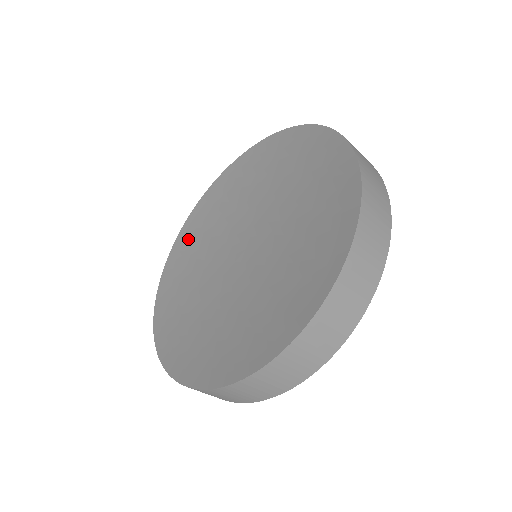
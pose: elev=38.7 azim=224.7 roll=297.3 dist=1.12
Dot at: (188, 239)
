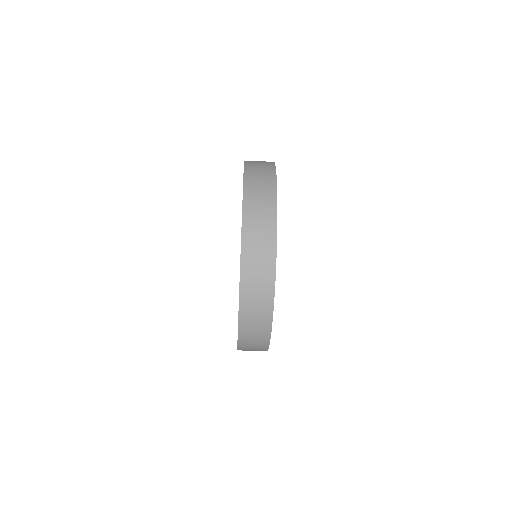
Dot at: occluded
